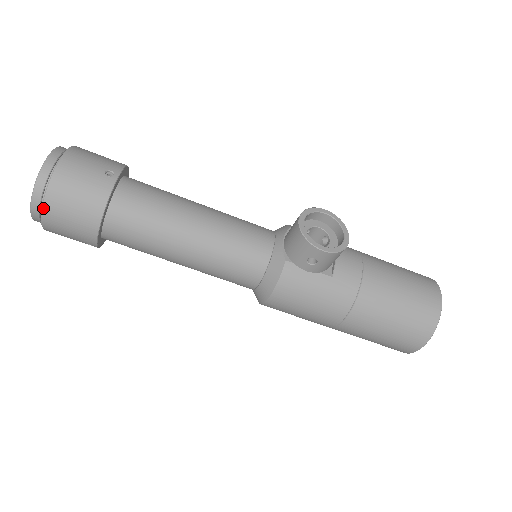
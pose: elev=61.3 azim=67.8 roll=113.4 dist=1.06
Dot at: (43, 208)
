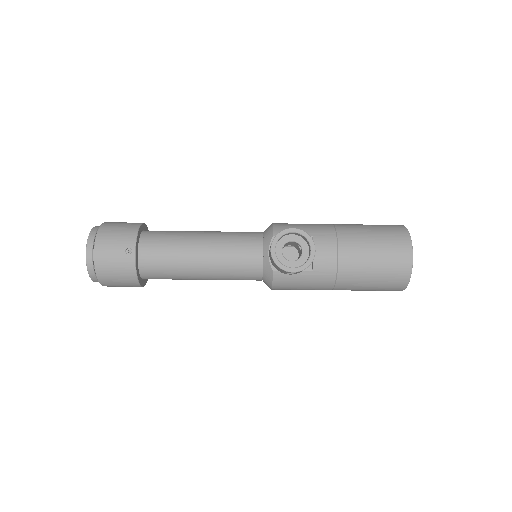
Dot at: (101, 284)
